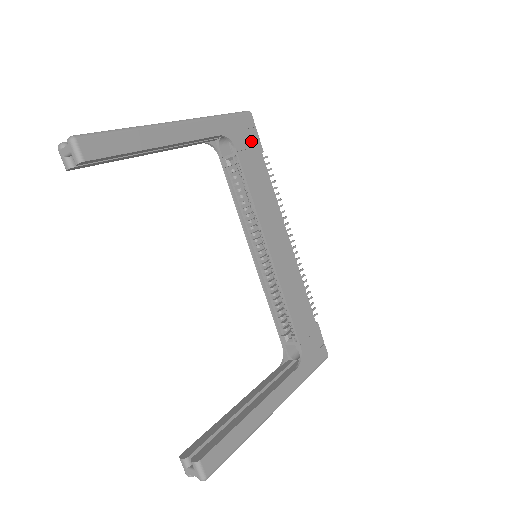
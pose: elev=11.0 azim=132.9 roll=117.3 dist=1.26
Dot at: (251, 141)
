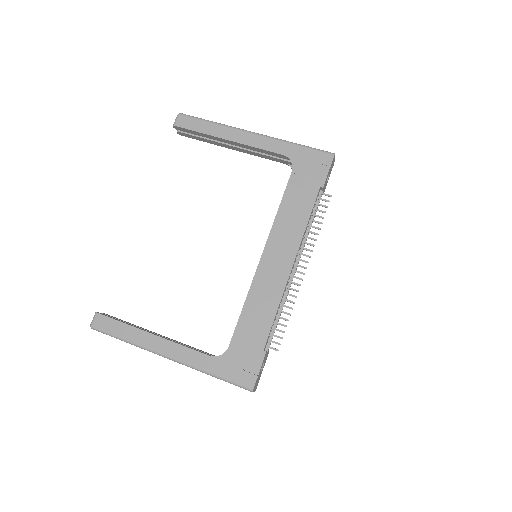
Dot at: (315, 173)
